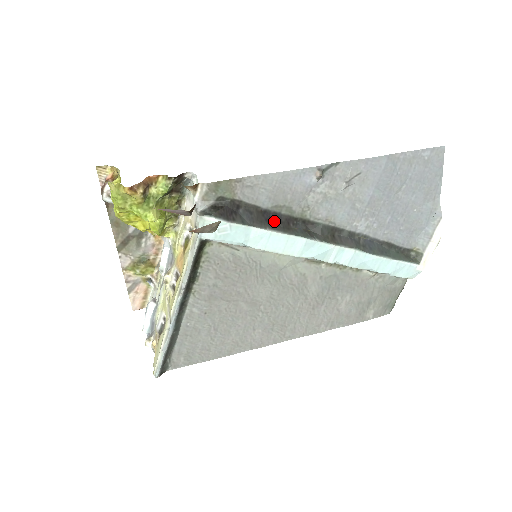
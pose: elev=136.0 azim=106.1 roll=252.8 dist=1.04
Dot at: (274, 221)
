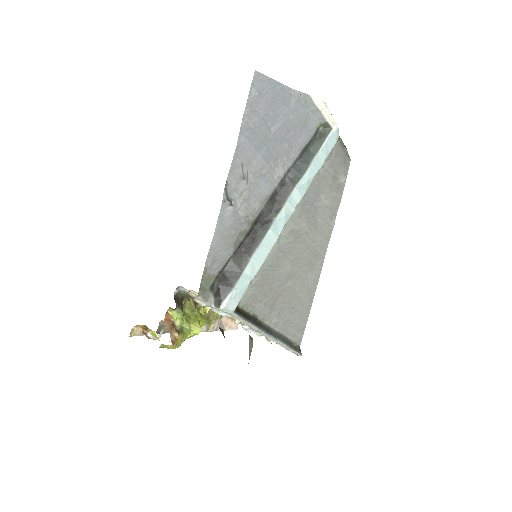
Dot at: (245, 250)
